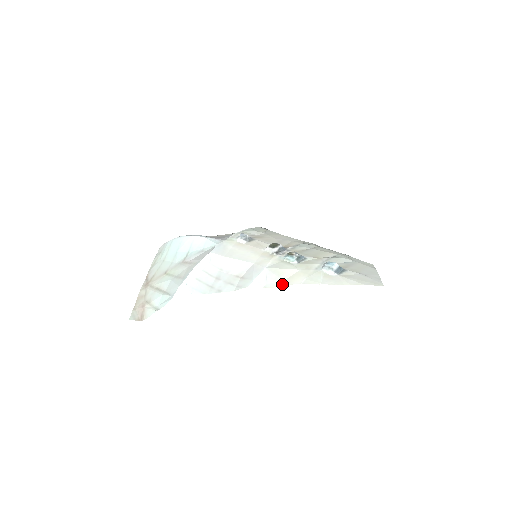
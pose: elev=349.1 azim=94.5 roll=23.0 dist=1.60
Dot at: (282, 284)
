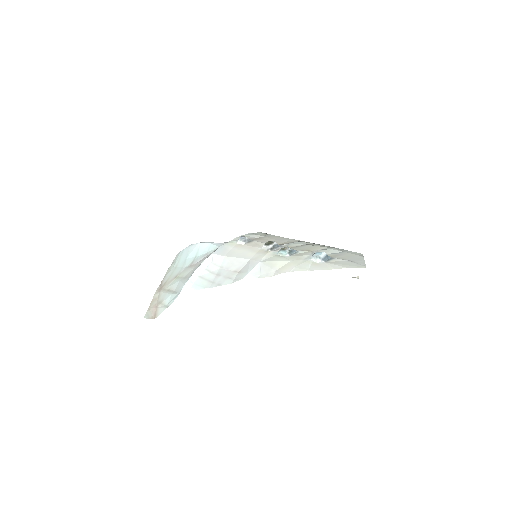
Dot at: (274, 274)
